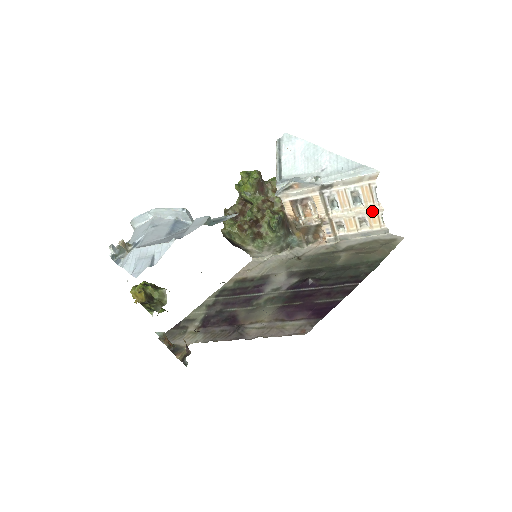
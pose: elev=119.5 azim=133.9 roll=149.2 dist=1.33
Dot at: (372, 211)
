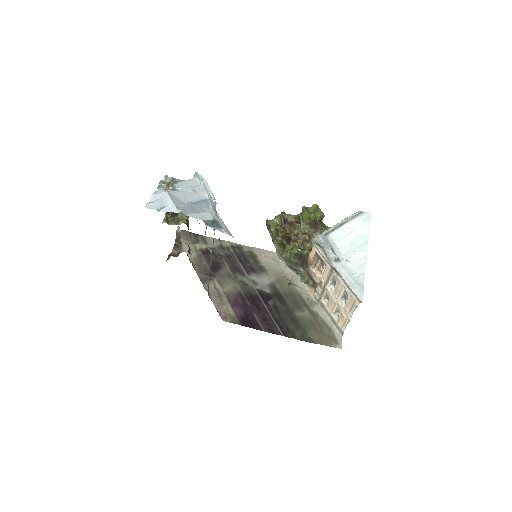
Dot at: (345, 314)
